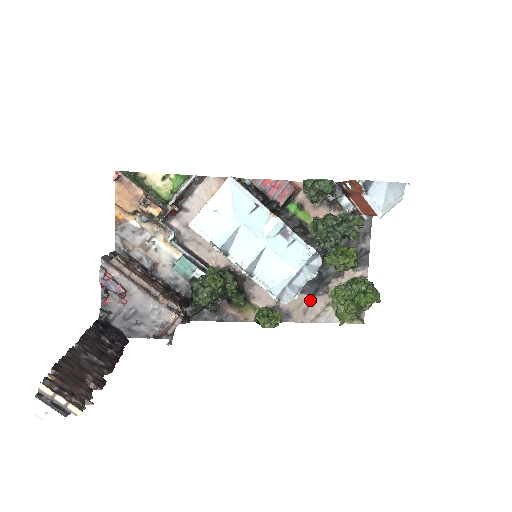
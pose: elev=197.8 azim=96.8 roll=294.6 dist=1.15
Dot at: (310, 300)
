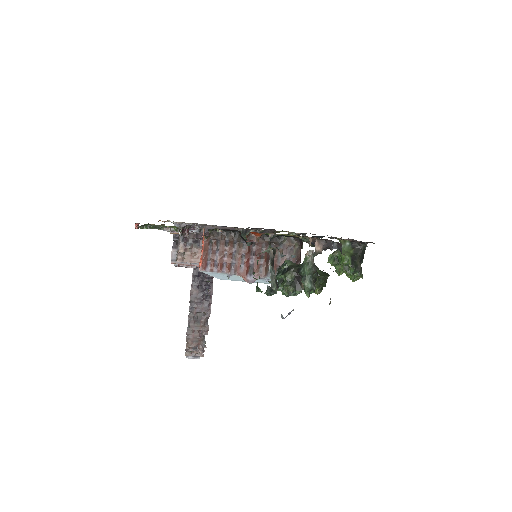
Dot at: occluded
